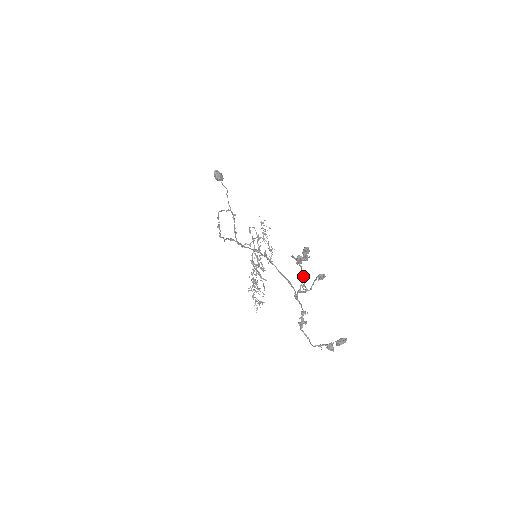
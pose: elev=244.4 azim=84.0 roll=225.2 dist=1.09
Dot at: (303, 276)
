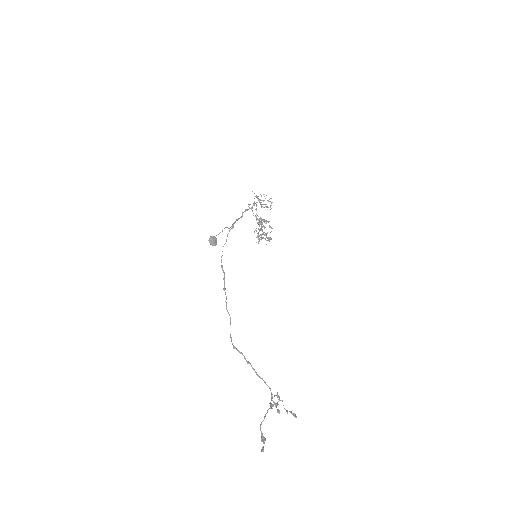
Dot at: (271, 407)
